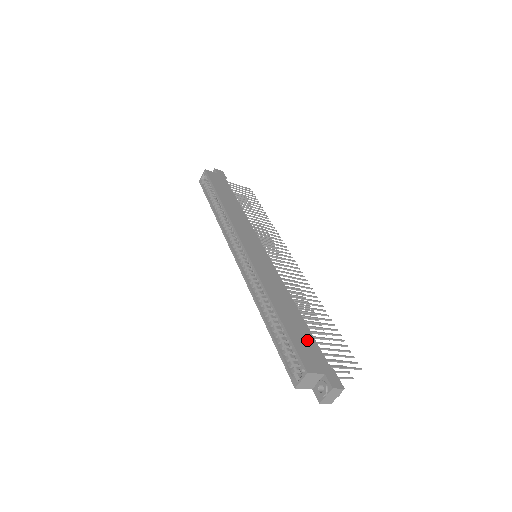
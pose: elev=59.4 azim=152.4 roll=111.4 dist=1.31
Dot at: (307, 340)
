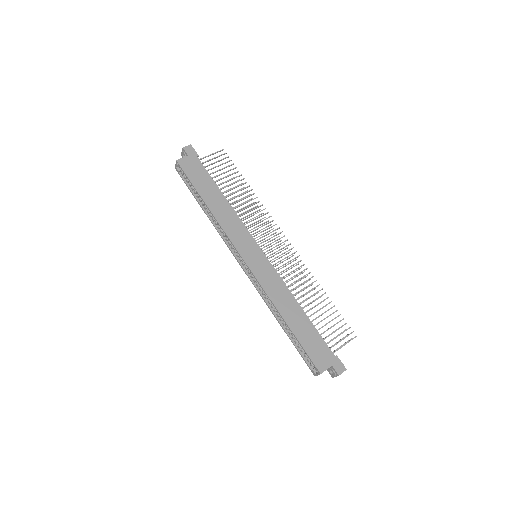
Dot at: (315, 340)
